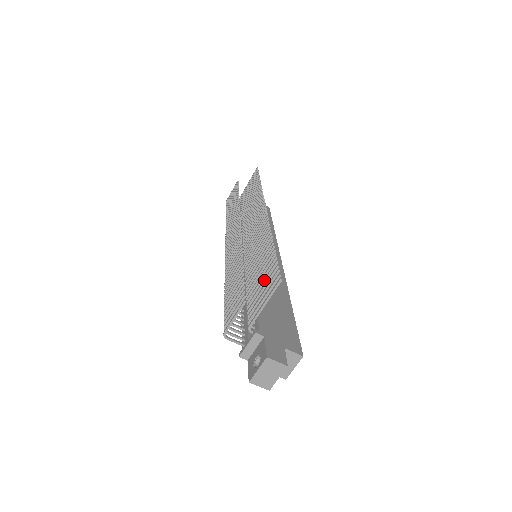
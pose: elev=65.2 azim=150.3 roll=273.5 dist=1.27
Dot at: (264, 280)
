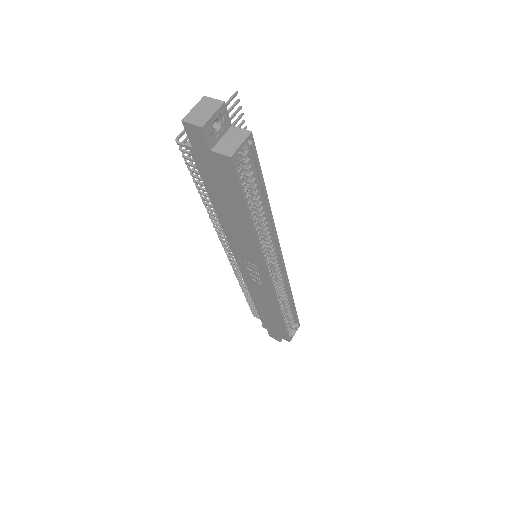
Dot at: occluded
